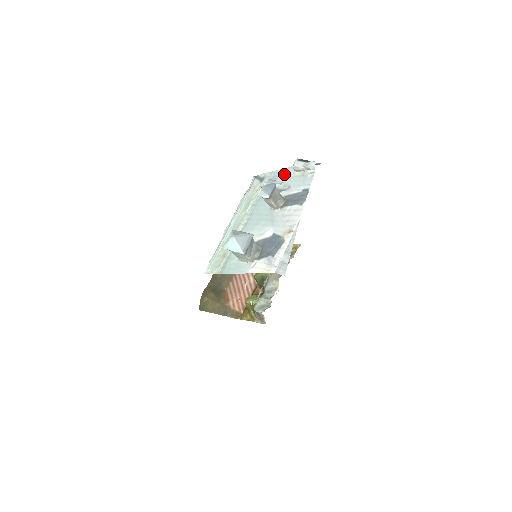
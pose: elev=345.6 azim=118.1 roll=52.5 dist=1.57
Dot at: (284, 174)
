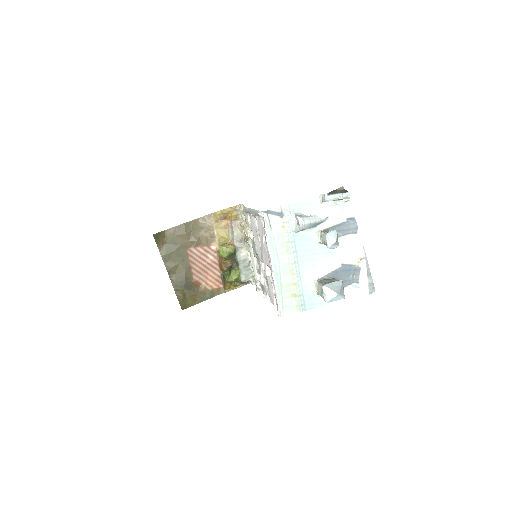
Dot at: (309, 206)
